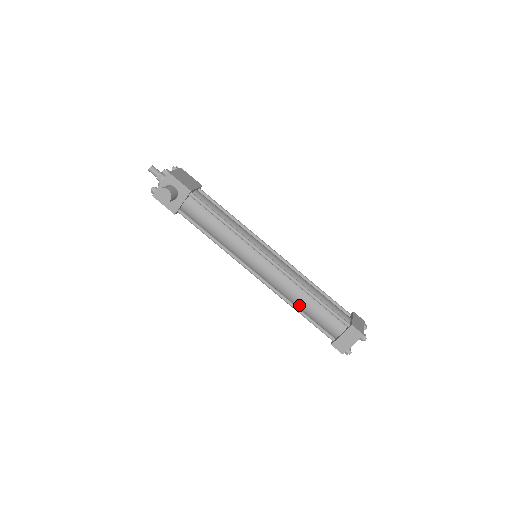
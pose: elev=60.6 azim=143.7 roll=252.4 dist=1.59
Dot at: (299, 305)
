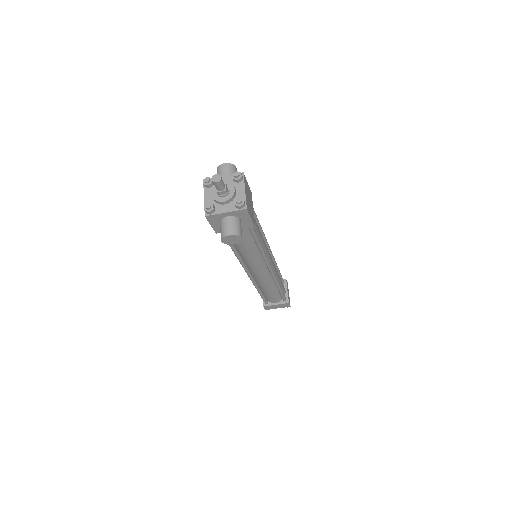
Dot at: (263, 289)
